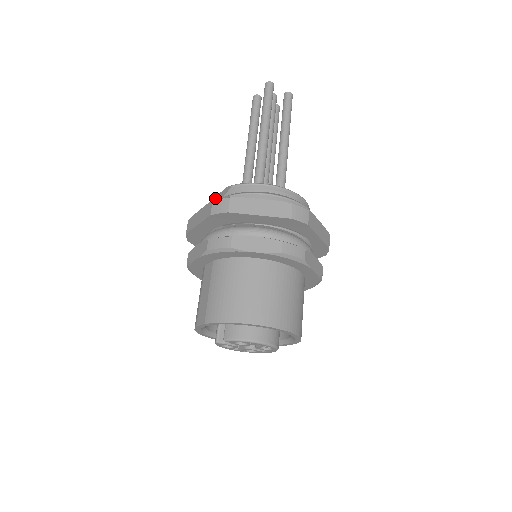
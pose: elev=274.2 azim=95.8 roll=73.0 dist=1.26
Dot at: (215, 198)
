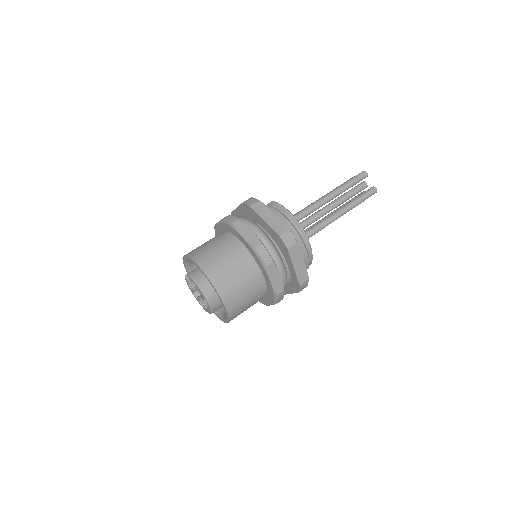
Dot at: occluded
